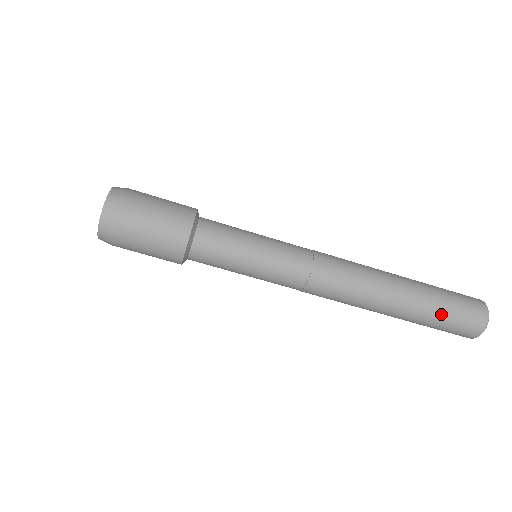
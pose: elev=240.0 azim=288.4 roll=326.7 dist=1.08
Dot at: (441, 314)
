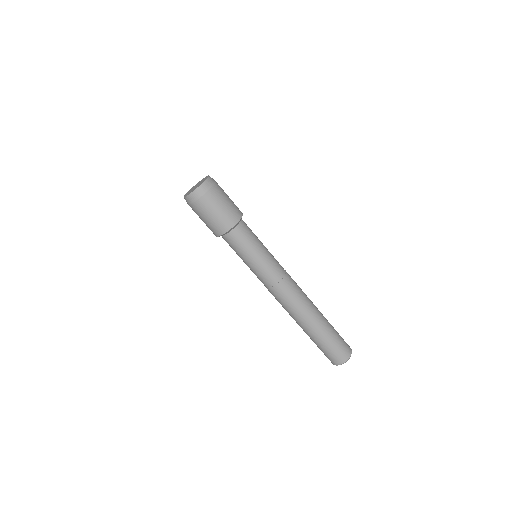
Dot at: (324, 345)
